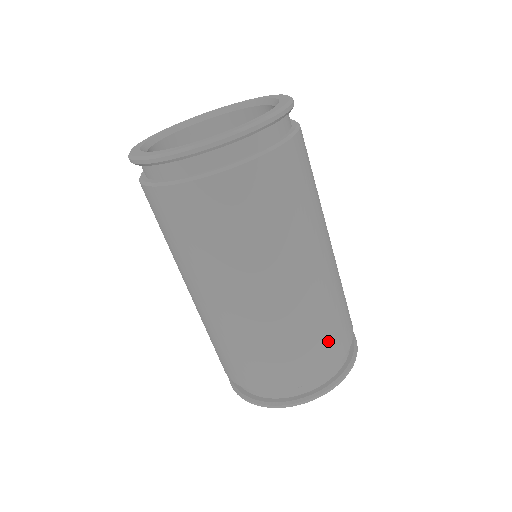
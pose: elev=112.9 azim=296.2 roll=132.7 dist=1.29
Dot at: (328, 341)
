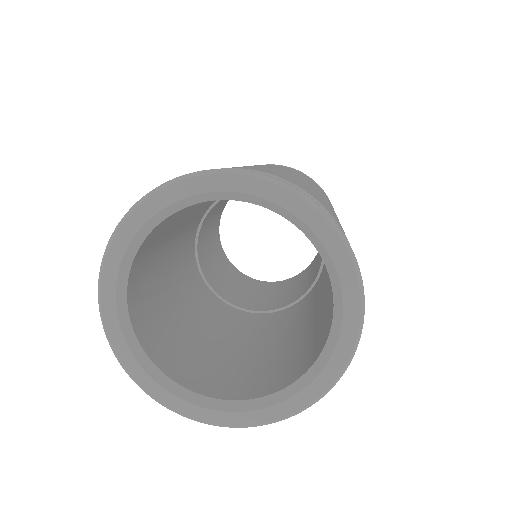
Dot at: occluded
